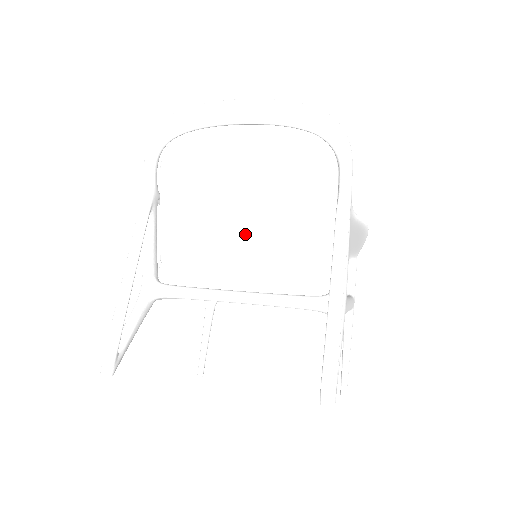
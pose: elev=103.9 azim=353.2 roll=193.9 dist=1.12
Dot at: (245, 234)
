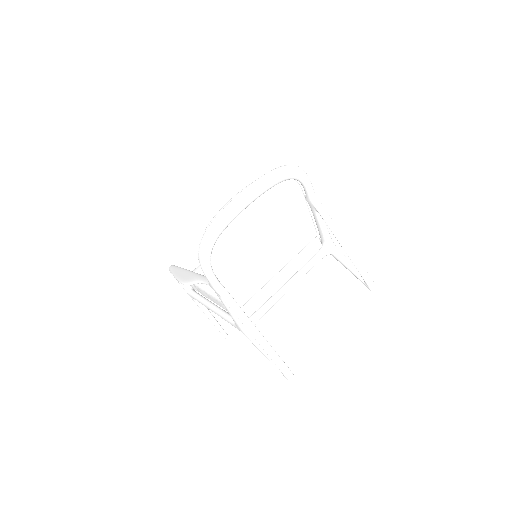
Dot at: (275, 255)
